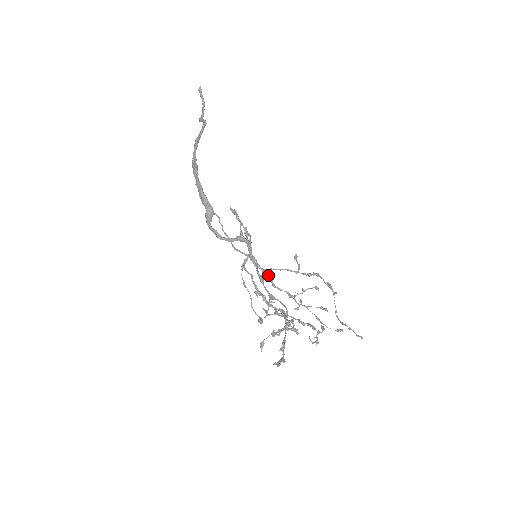
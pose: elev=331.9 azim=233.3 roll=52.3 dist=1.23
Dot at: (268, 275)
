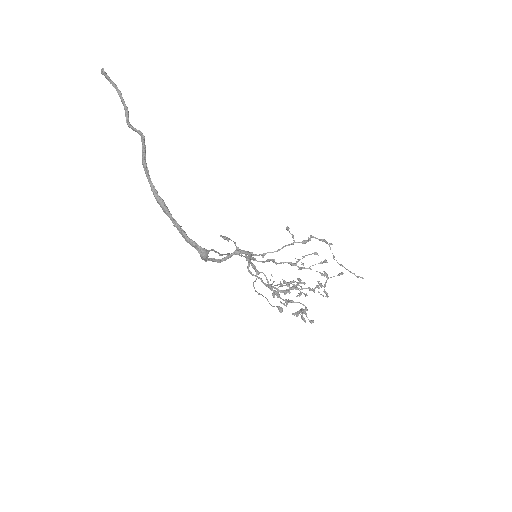
Dot at: occluded
